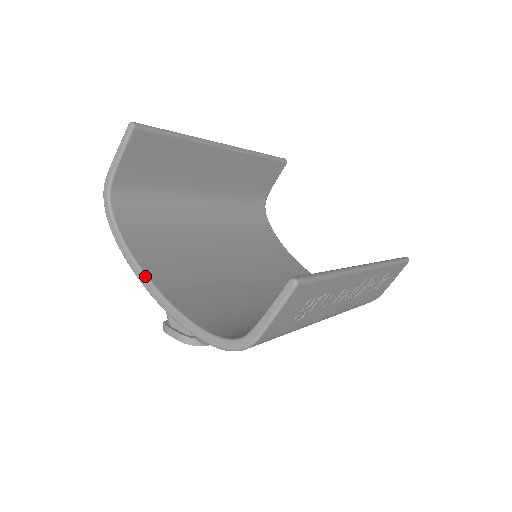
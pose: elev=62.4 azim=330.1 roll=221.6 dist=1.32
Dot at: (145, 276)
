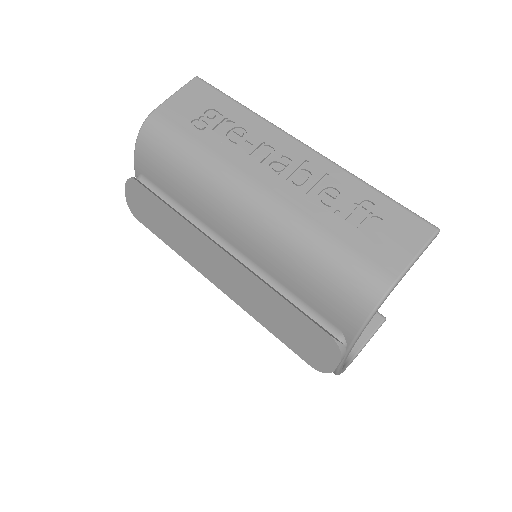
Dot at: occluded
